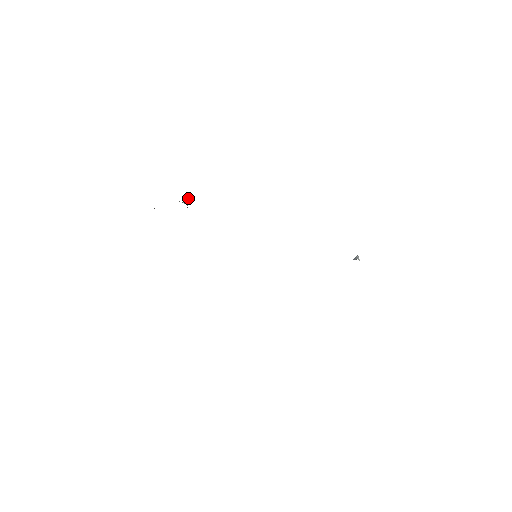
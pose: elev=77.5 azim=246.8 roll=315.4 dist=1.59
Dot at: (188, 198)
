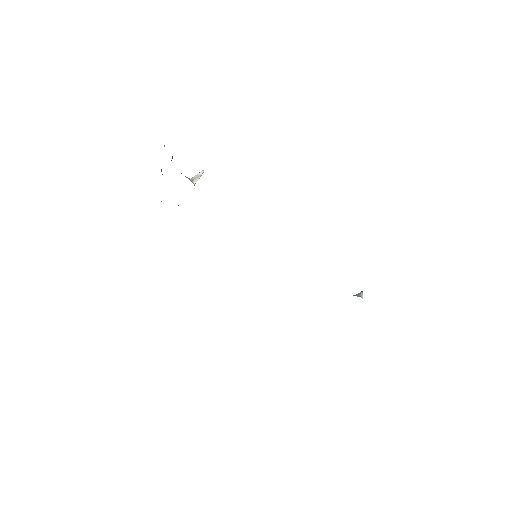
Dot at: (198, 176)
